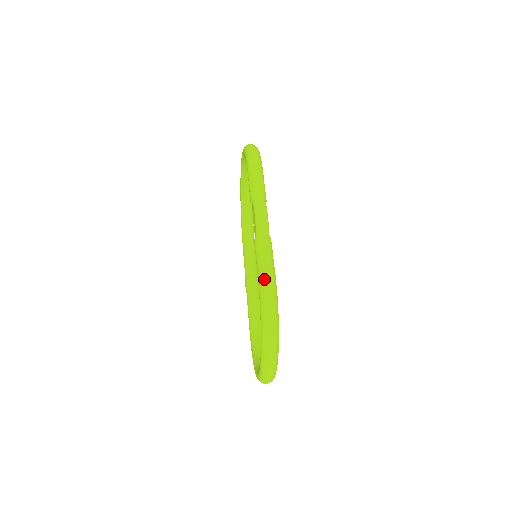
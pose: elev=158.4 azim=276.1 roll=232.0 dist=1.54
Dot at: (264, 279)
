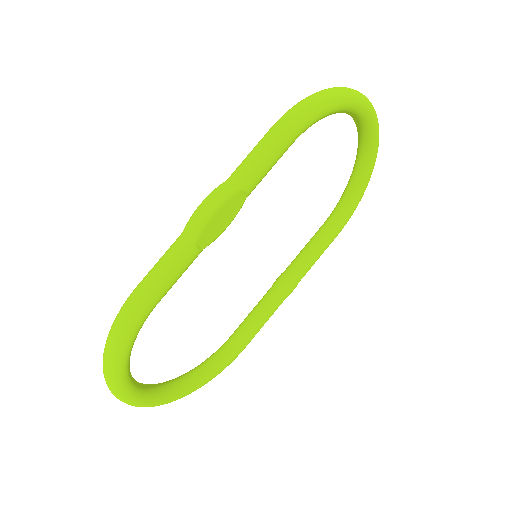
Dot at: (130, 296)
